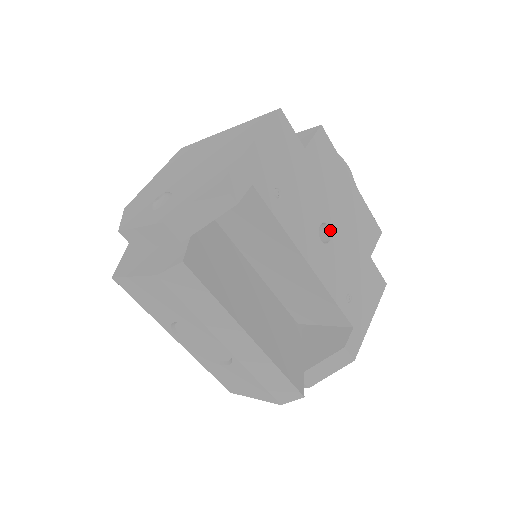
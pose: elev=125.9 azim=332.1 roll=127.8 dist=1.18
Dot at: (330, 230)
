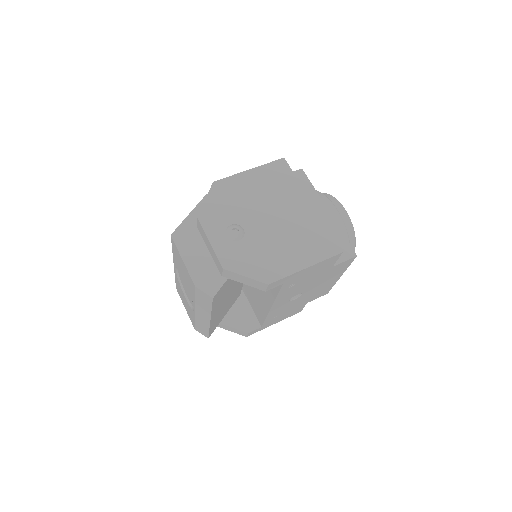
Dot at: (300, 295)
